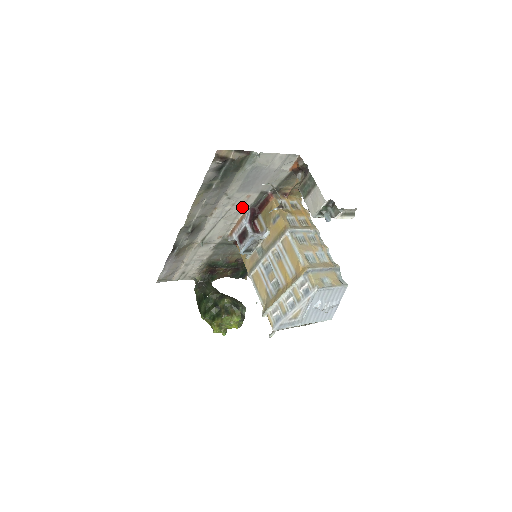
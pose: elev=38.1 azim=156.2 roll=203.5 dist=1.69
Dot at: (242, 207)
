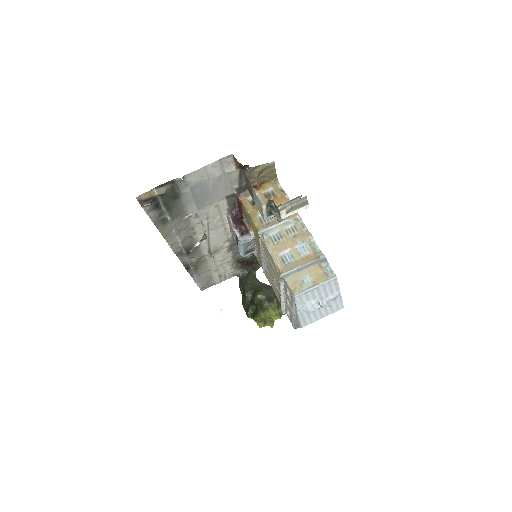
Dot at: (220, 215)
